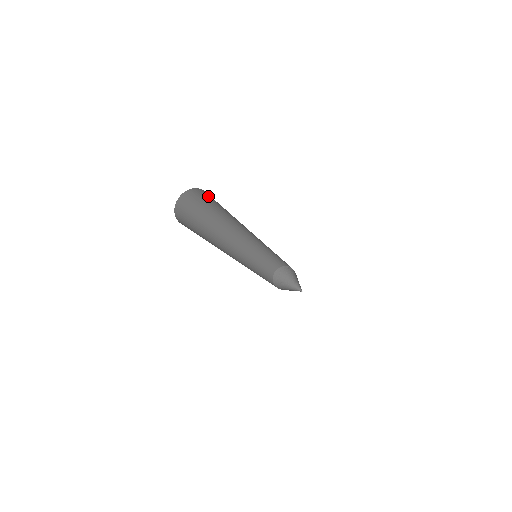
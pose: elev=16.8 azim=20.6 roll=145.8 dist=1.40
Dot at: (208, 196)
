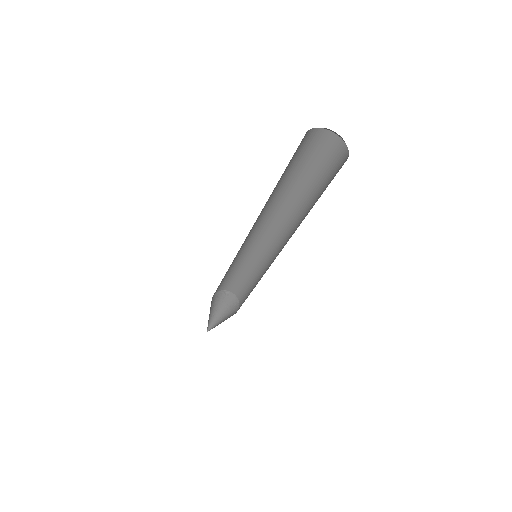
Dot at: (314, 145)
